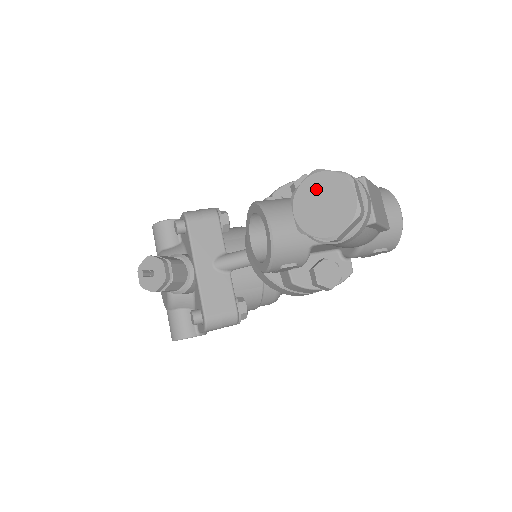
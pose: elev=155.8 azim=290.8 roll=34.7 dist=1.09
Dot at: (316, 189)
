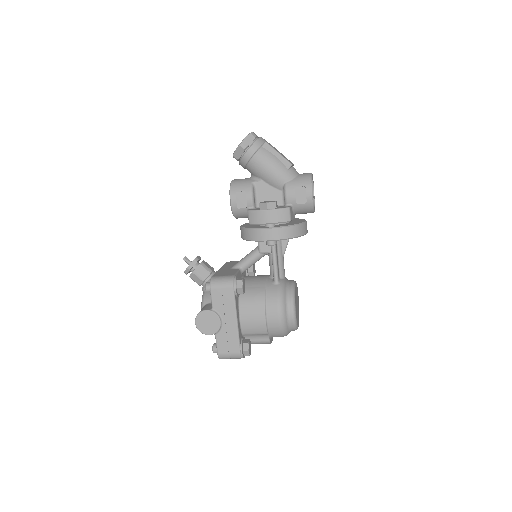
Dot at: occluded
